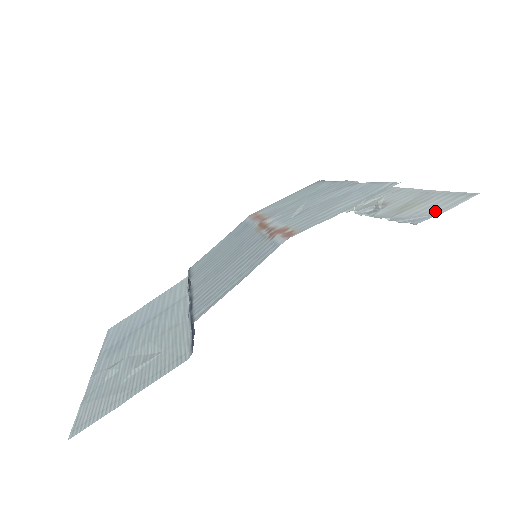
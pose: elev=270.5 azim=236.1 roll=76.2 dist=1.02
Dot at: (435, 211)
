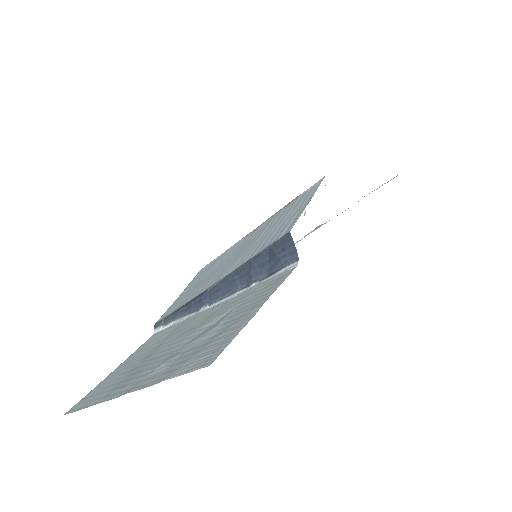
Dot at: occluded
